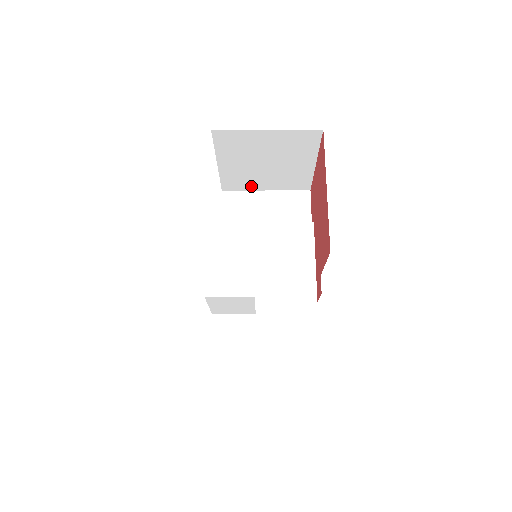
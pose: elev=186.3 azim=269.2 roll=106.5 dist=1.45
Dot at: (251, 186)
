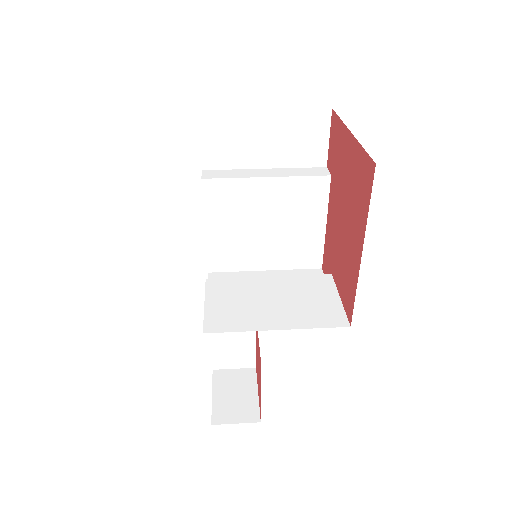
Dot at: occluded
